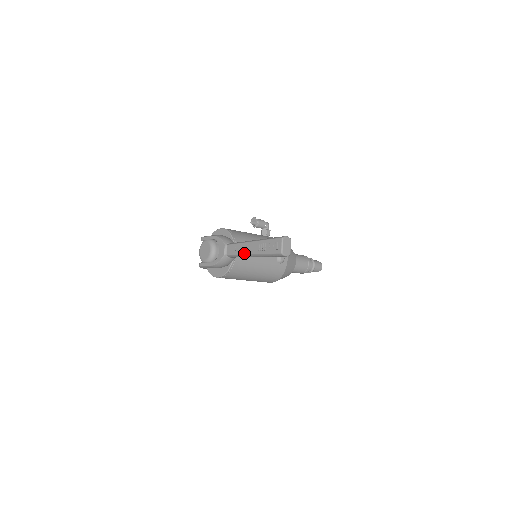
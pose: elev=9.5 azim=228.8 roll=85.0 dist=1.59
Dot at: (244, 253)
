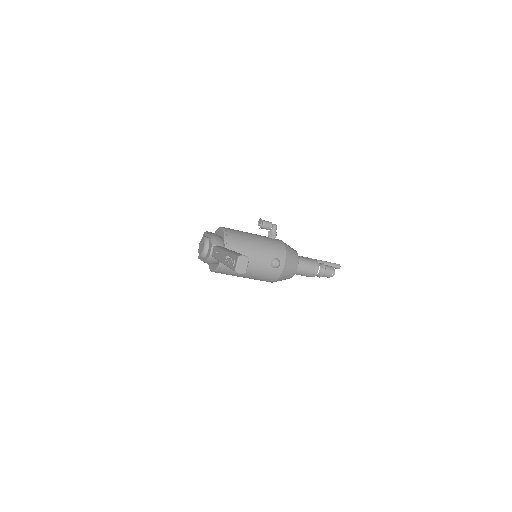
Dot at: (219, 259)
